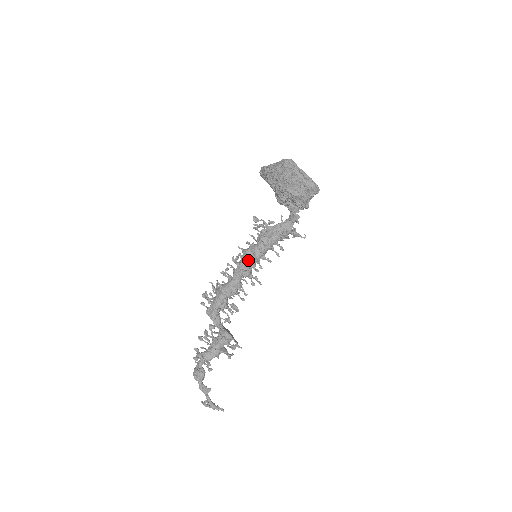
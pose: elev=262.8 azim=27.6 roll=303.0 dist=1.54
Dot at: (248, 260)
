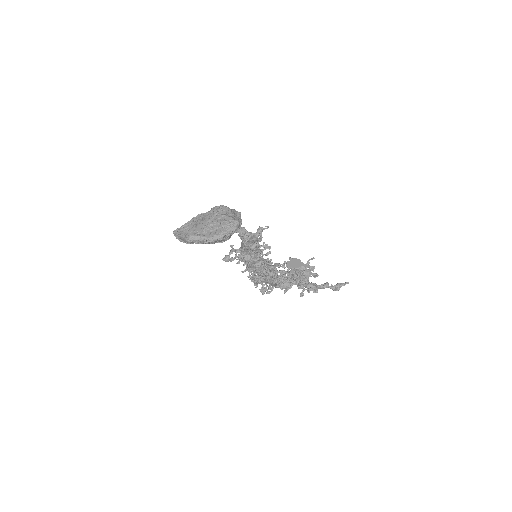
Dot at: (259, 272)
